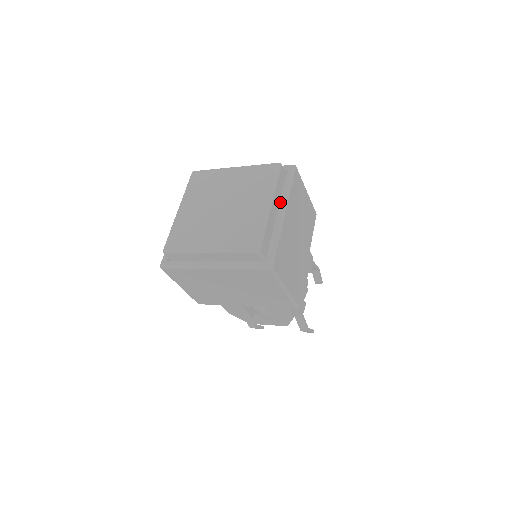
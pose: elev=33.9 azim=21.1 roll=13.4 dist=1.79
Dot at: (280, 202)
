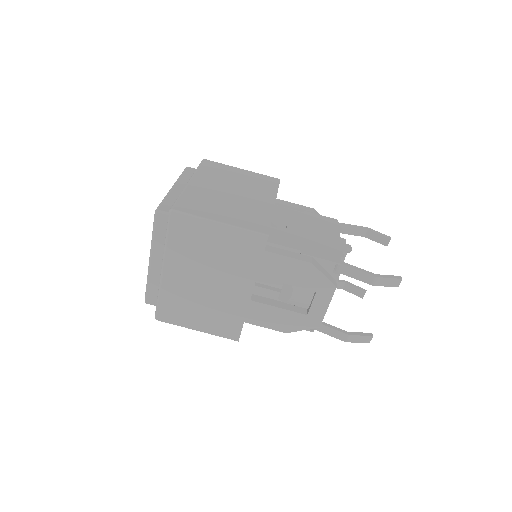
Dot at: occluded
